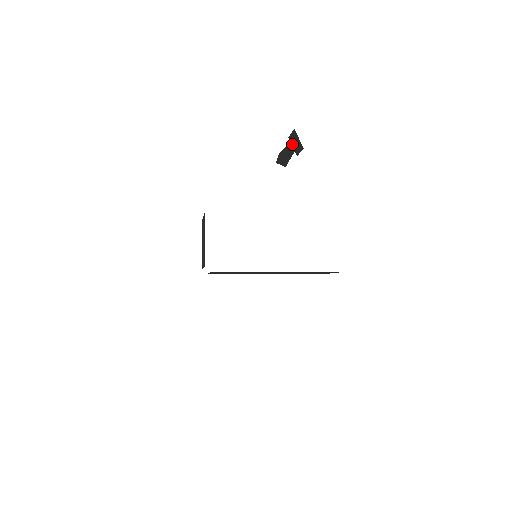
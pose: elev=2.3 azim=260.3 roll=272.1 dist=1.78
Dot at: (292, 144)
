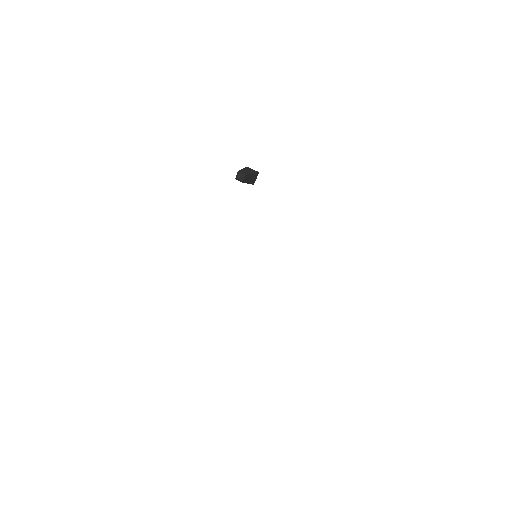
Dot at: (237, 174)
